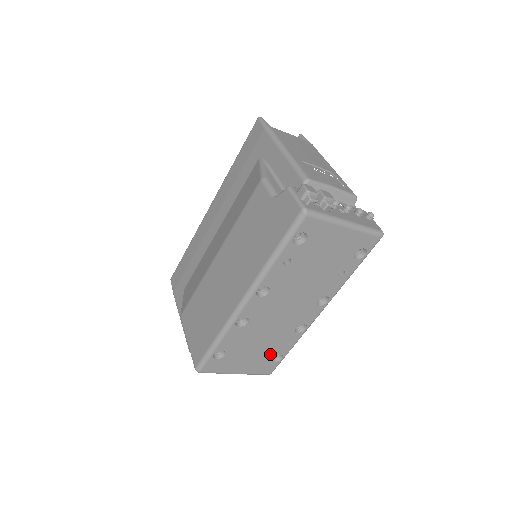
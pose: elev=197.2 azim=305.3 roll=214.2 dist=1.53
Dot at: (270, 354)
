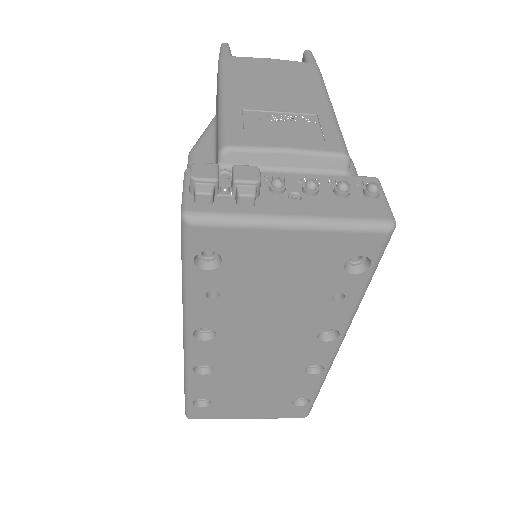
Dot at: (285, 398)
